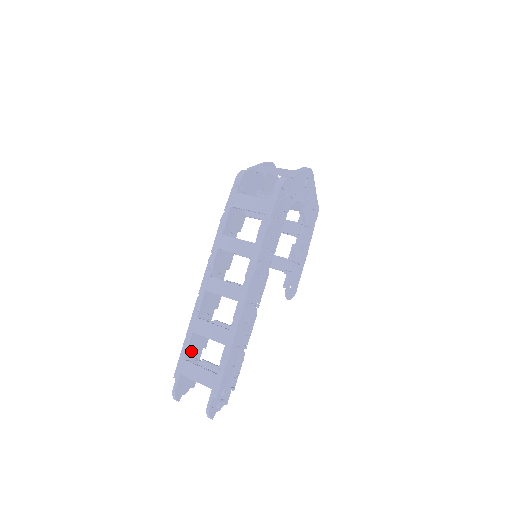
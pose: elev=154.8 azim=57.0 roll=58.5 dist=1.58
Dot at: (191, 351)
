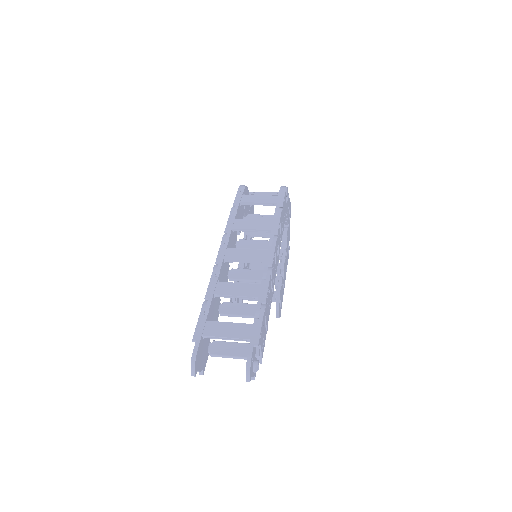
Dot at: (209, 317)
